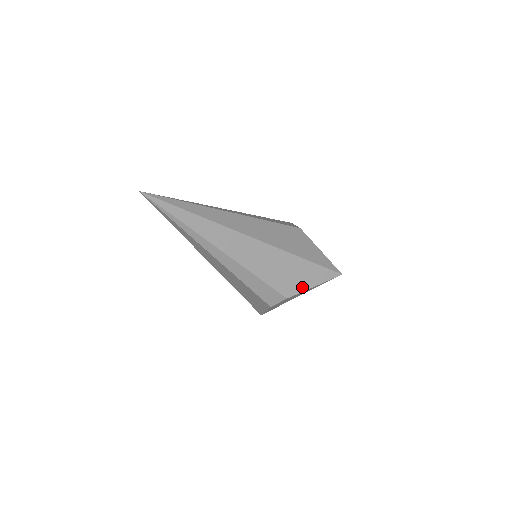
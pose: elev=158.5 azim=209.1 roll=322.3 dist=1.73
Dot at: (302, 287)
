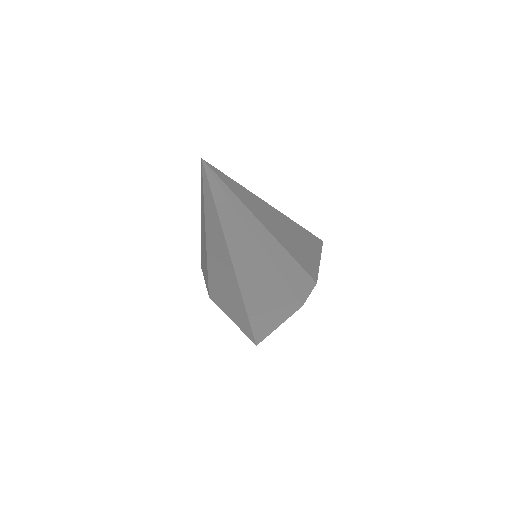
Dot at: (317, 265)
